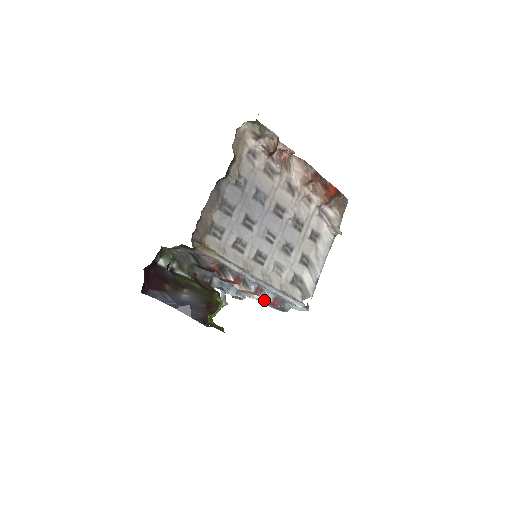
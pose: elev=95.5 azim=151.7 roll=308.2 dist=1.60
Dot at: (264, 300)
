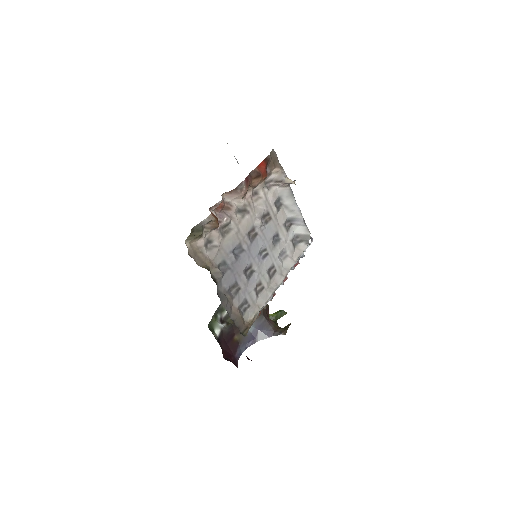
Dot at: occluded
